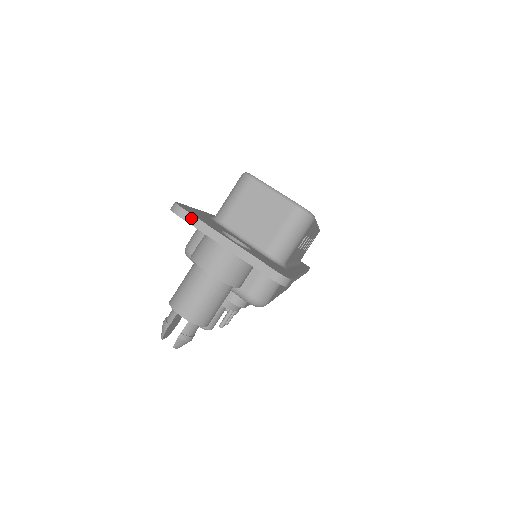
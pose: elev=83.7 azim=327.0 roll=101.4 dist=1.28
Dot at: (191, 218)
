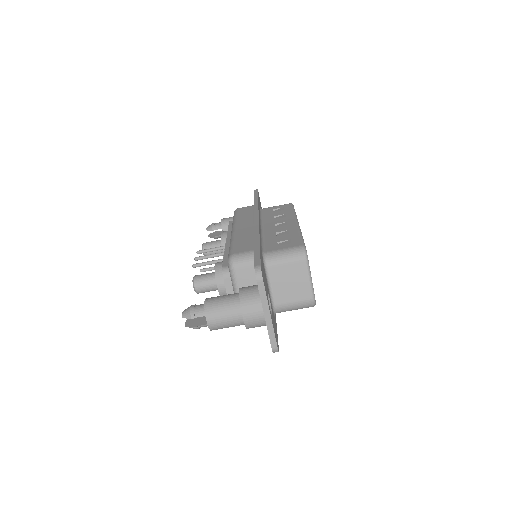
Dot at: (262, 289)
